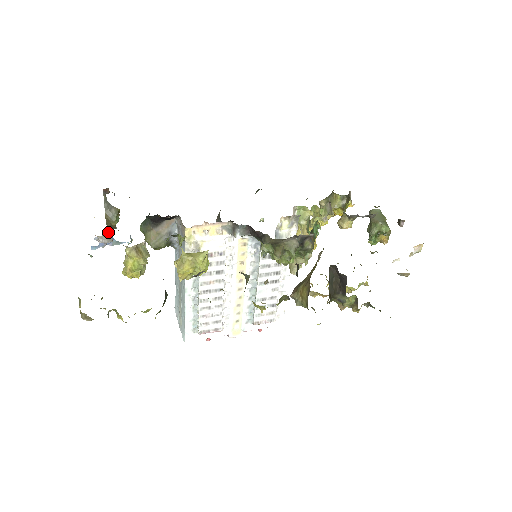
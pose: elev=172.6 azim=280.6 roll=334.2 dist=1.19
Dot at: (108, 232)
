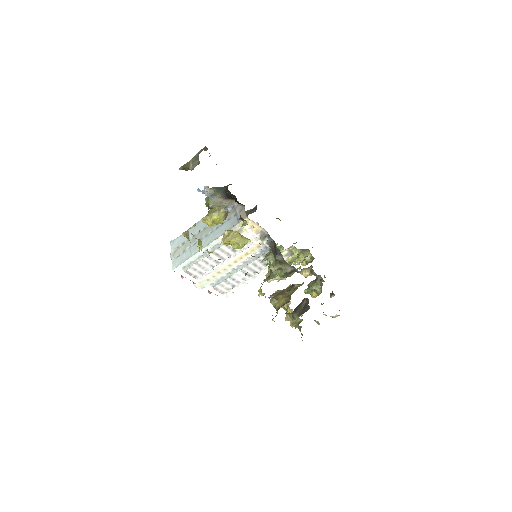
Dot at: (179, 169)
